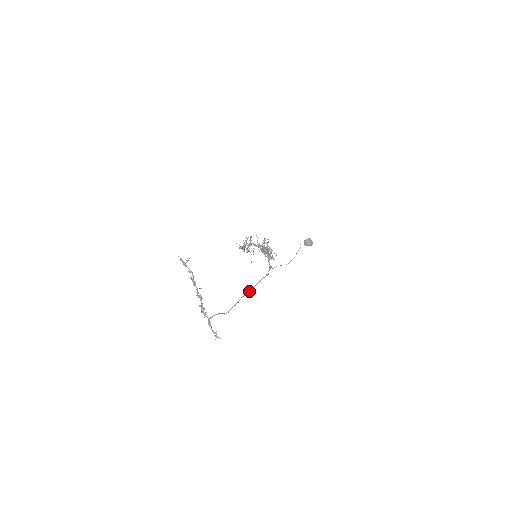
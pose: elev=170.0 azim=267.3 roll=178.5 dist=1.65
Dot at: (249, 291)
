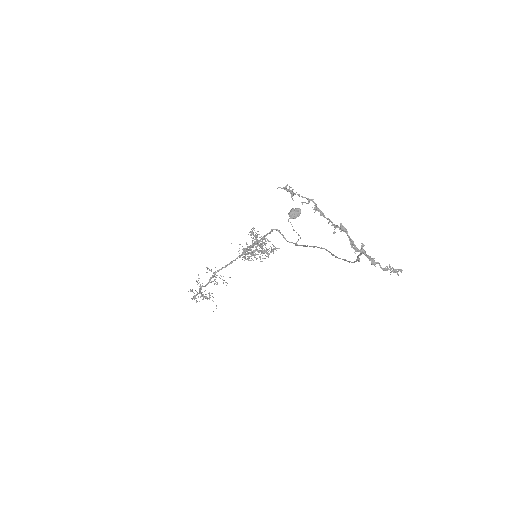
Dot at: (326, 250)
